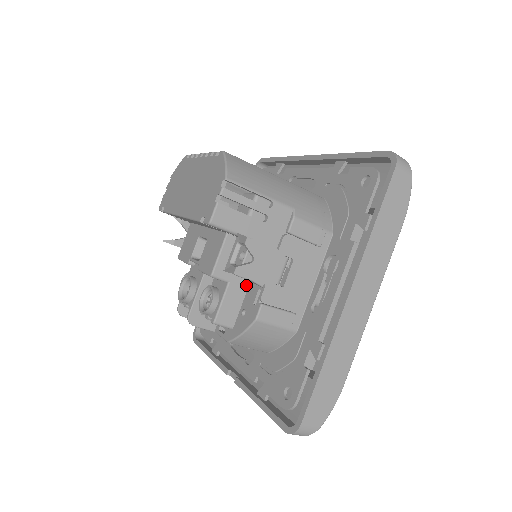
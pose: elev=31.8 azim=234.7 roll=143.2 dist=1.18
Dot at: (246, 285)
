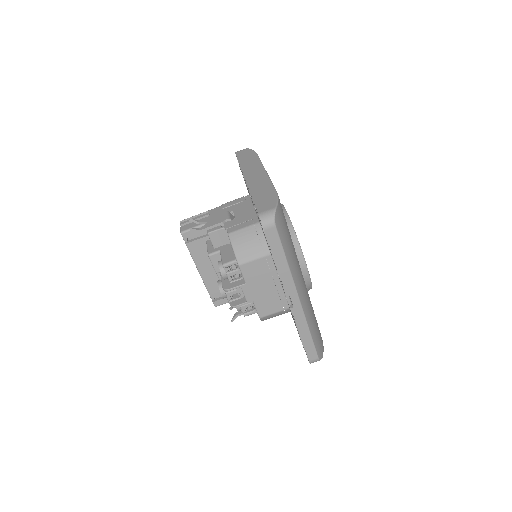
Dot at: occluded
